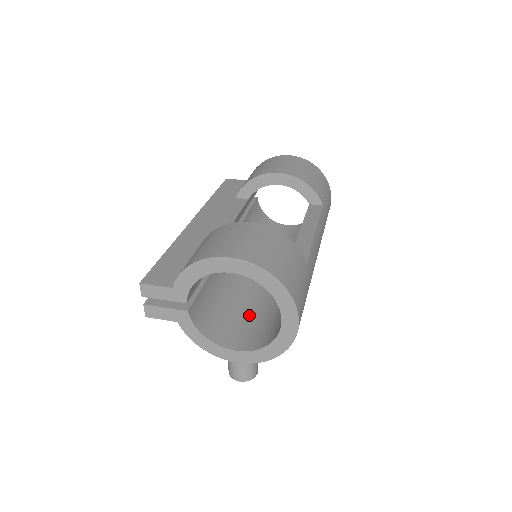
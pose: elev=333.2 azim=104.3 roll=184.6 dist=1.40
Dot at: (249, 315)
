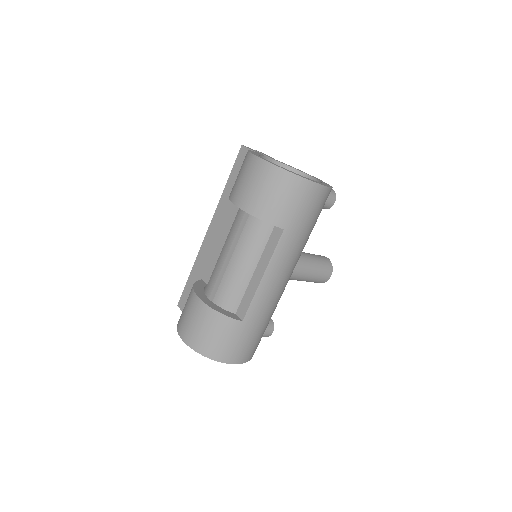
Dot at: occluded
